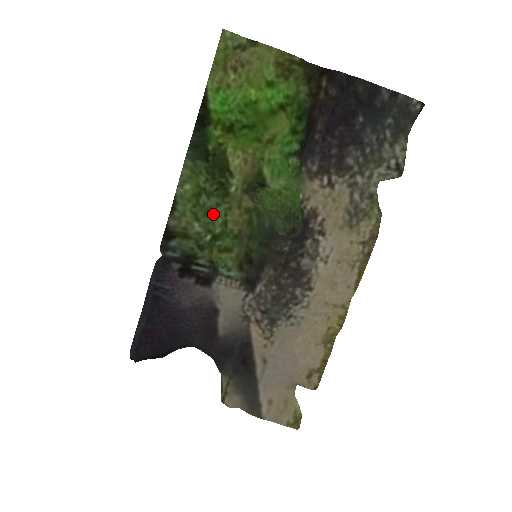
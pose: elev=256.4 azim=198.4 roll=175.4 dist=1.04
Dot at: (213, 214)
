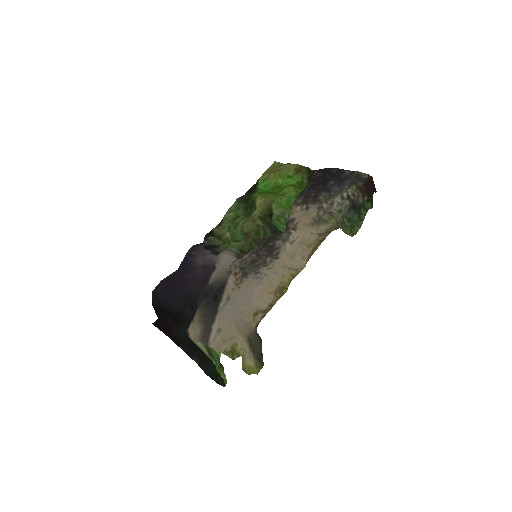
Dot at: (238, 226)
